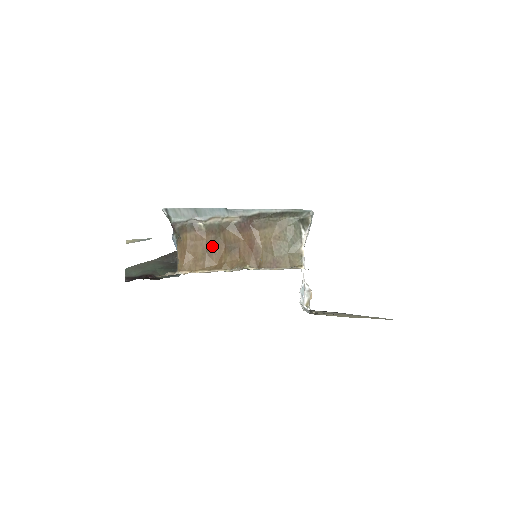
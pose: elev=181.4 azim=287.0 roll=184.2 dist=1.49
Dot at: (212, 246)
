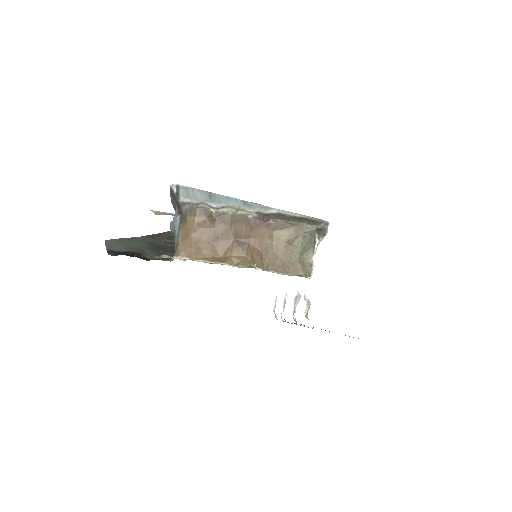
Dot at: (220, 236)
